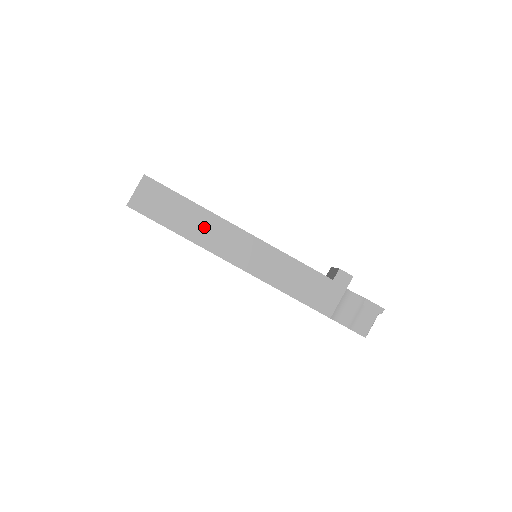
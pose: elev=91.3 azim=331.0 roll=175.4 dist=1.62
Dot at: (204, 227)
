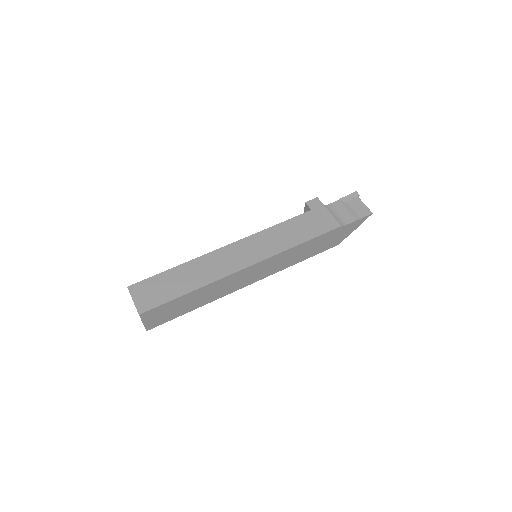
Dot at: (204, 269)
